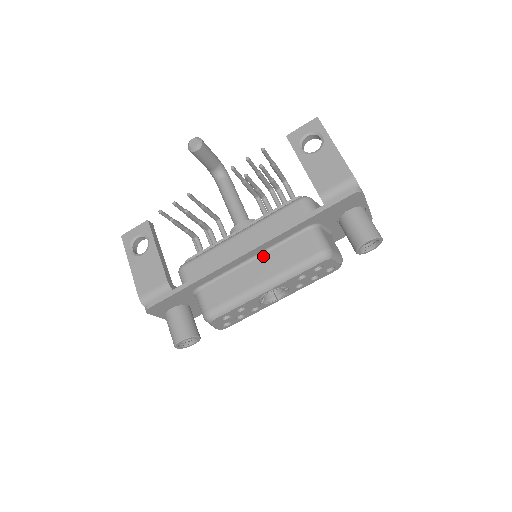
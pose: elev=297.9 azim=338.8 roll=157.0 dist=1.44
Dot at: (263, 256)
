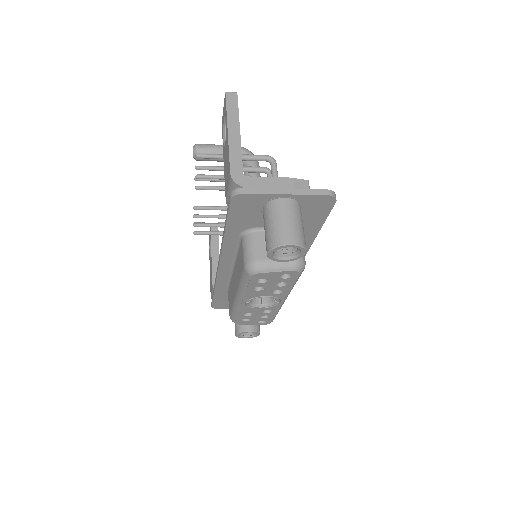
Dot at: (235, 265)
